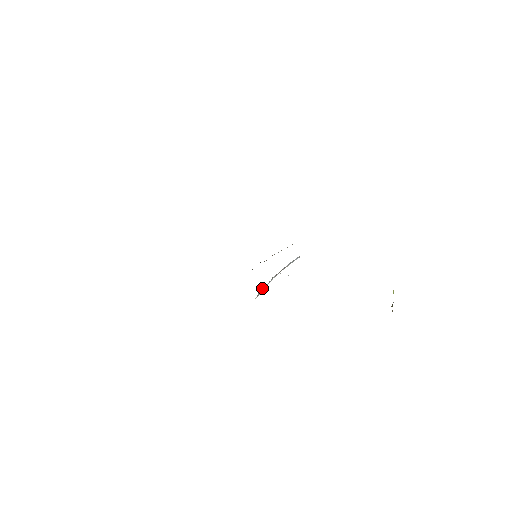
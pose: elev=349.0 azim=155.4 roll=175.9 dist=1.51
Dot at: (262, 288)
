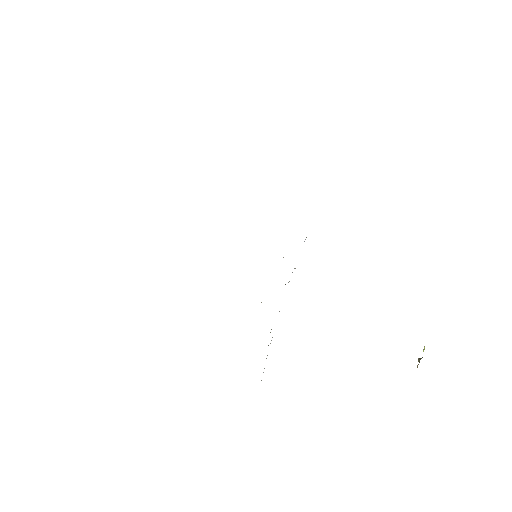
Dot at: occluded
